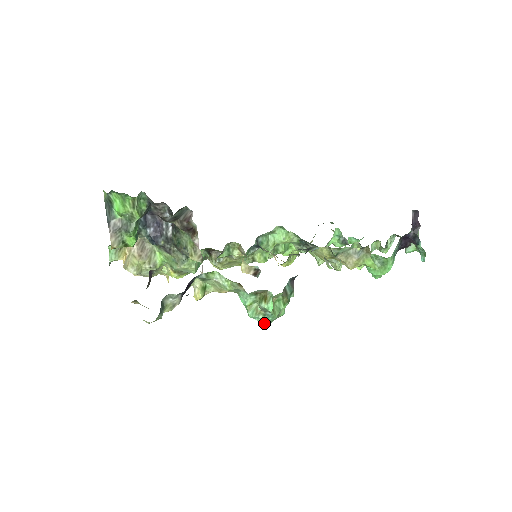
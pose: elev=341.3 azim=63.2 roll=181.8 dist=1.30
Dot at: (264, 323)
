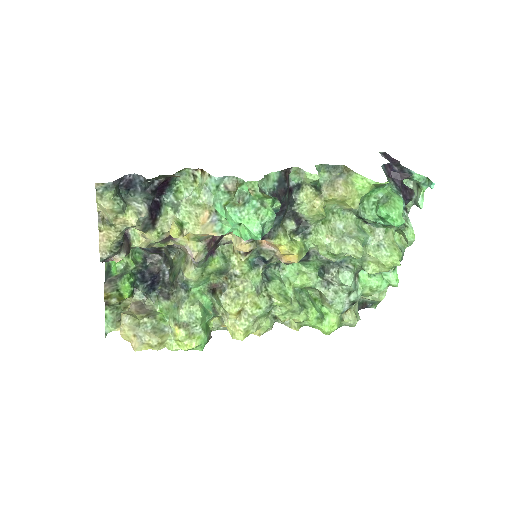
Dot at: (253, 225)
